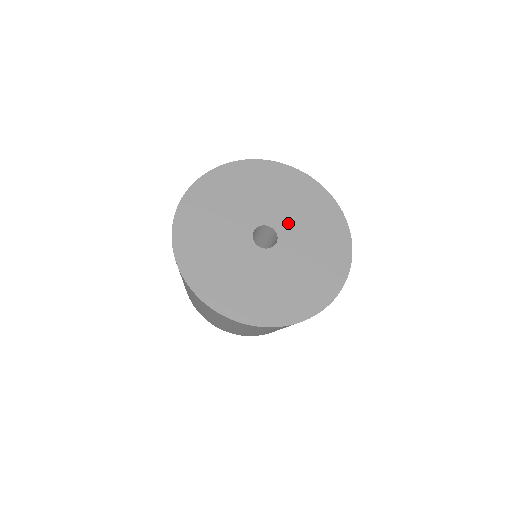
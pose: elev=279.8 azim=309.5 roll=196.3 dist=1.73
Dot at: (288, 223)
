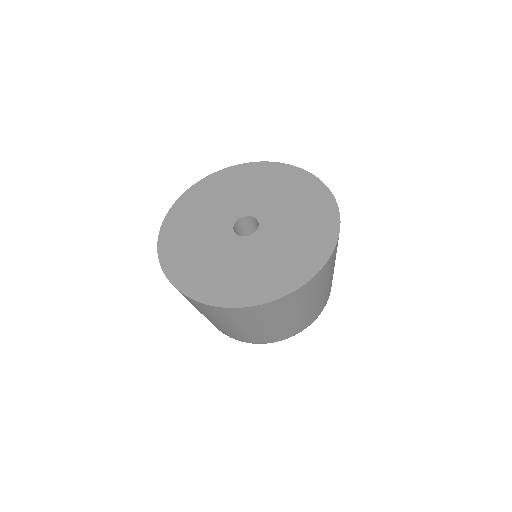
Dot at: (275, 226)
